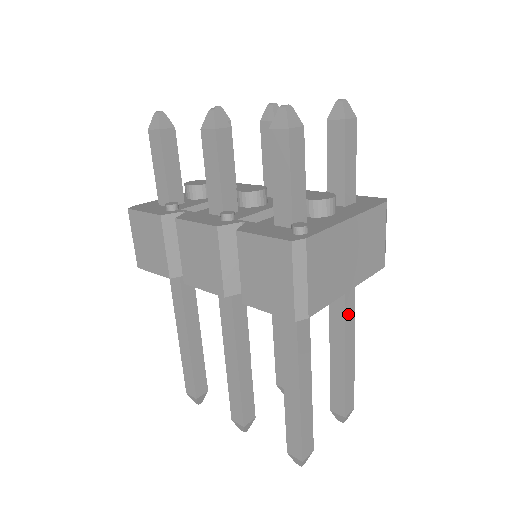
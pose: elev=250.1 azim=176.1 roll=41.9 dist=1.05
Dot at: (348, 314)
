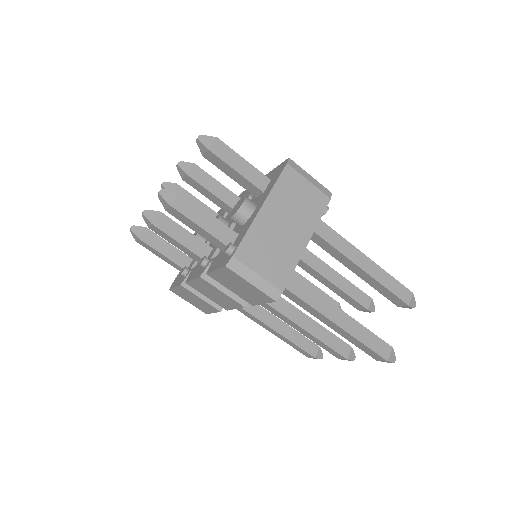
Dot at: (338, 246)
